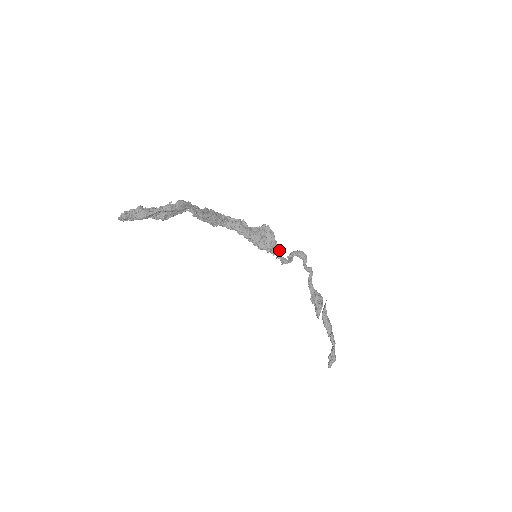
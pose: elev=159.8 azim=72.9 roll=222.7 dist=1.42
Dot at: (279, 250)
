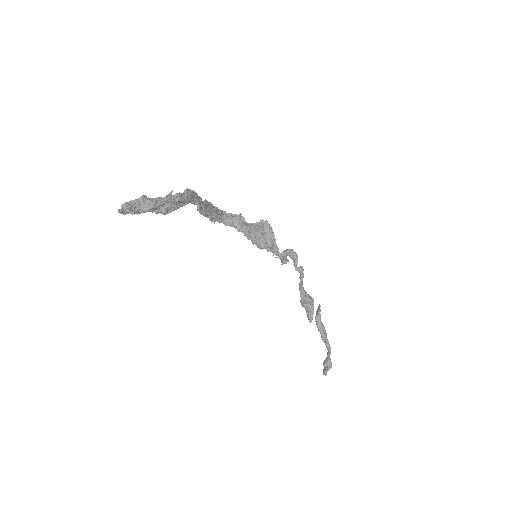
Dot at: (278, 249)
